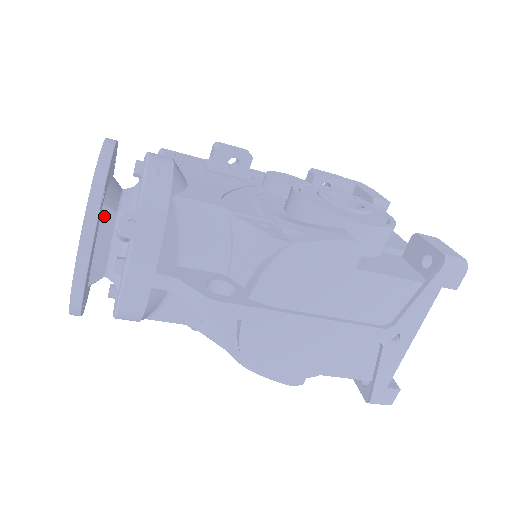
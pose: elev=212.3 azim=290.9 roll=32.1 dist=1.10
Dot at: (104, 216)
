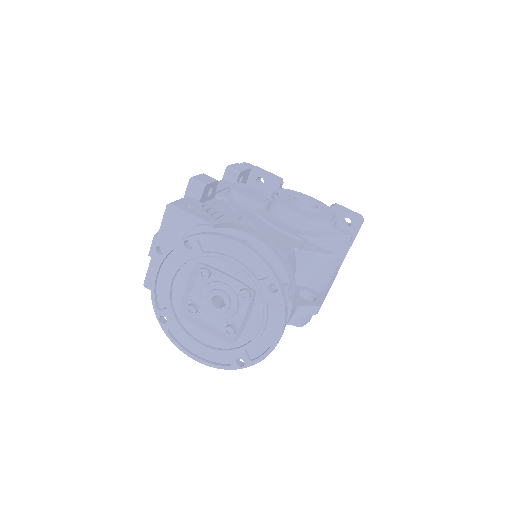
Dot at: occluded
